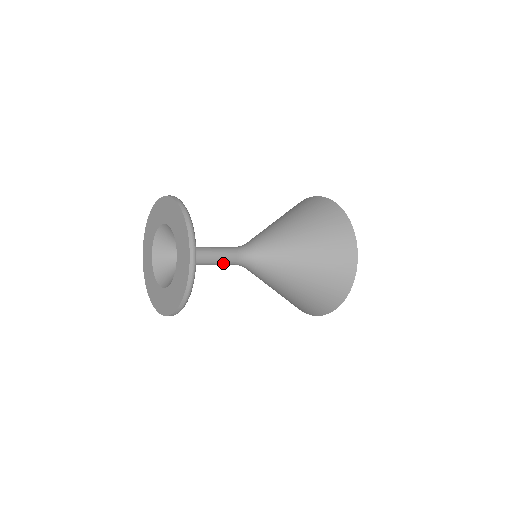
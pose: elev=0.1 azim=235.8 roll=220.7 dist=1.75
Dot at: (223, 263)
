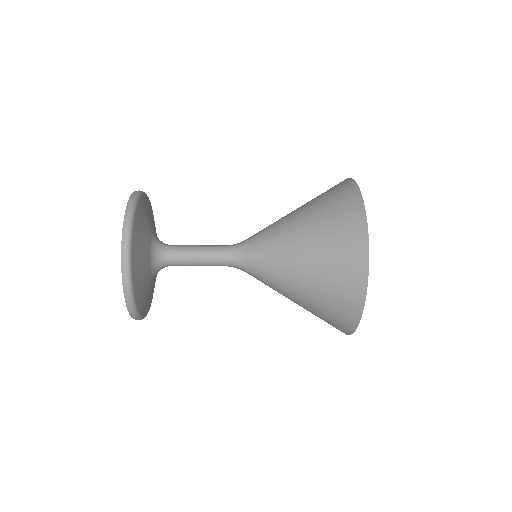
Dot at: (207, 263)
